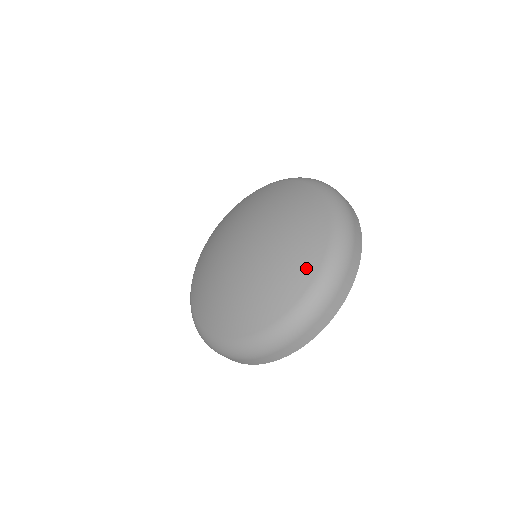
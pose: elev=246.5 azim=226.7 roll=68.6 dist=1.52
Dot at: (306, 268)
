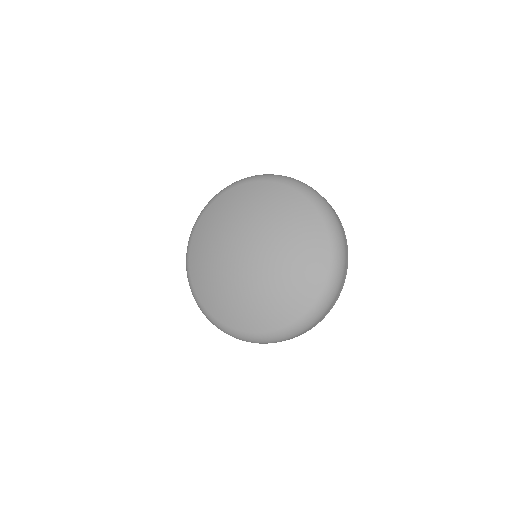
Dot at: (300, 305)
